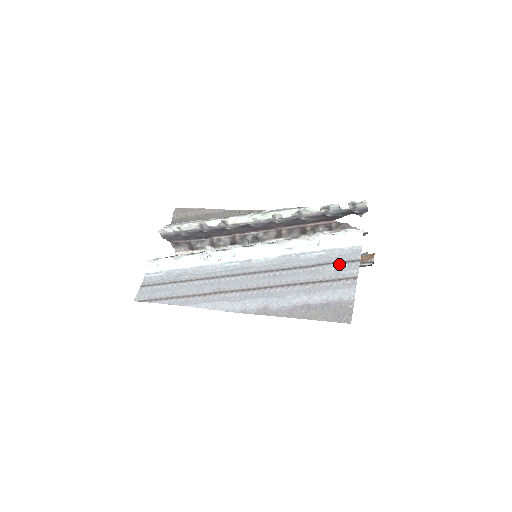
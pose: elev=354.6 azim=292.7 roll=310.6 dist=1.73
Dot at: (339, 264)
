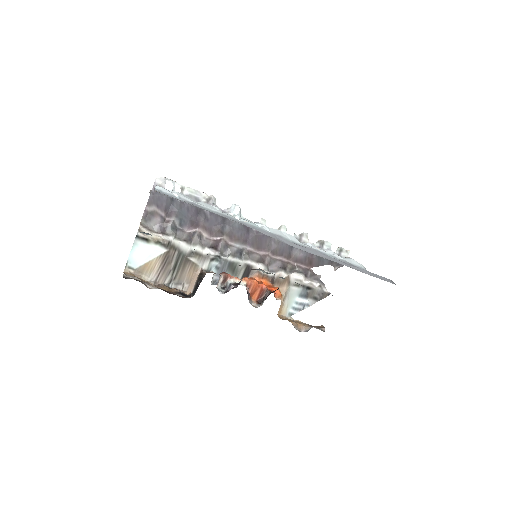
Dot at: occluded
